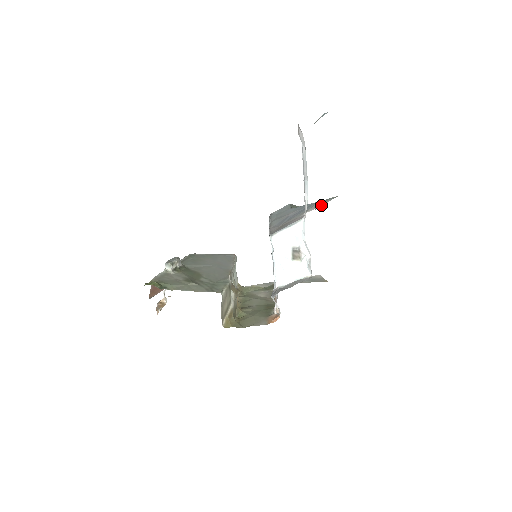
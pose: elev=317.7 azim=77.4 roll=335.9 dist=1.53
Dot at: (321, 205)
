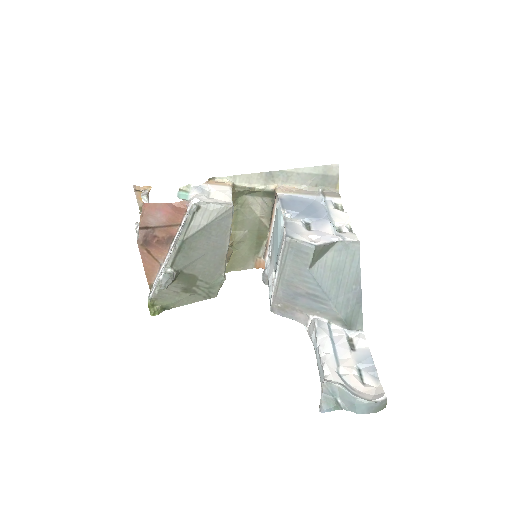
Dot at: (330, 322)
